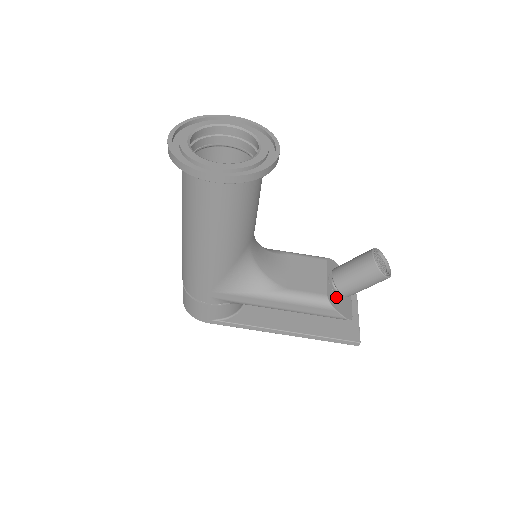
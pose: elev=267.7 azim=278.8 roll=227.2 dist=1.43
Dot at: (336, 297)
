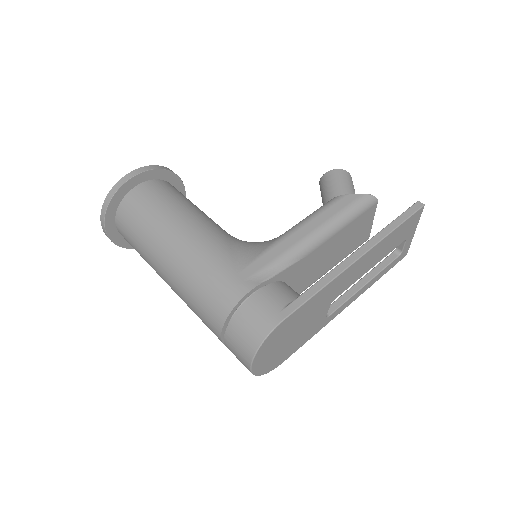
Dot at: occluded
